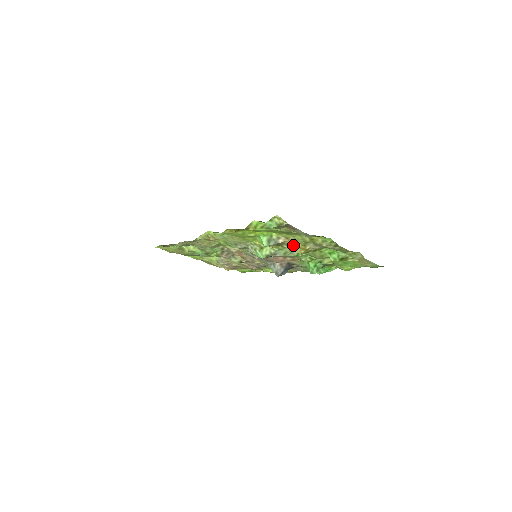
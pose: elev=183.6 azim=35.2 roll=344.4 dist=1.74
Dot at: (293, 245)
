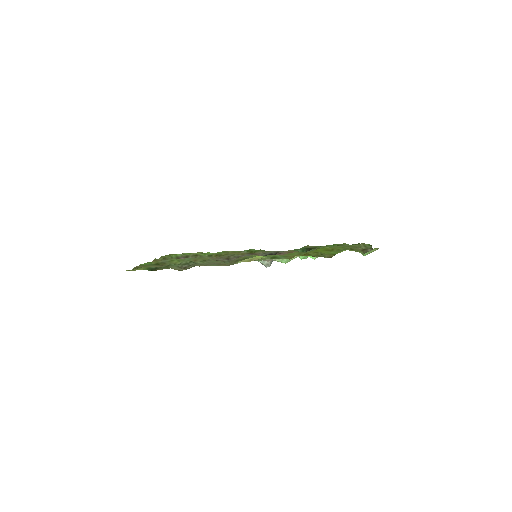
Dot at: occluded
